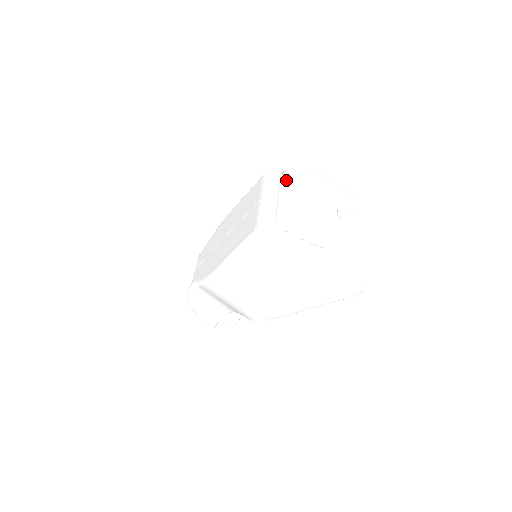
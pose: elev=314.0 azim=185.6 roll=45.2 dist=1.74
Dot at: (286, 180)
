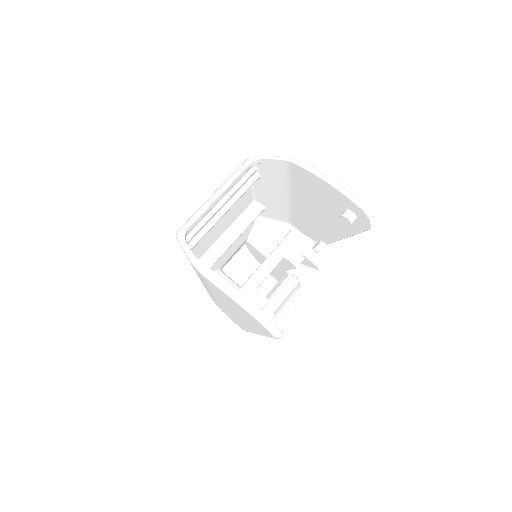
Dot at: (272, 170)
